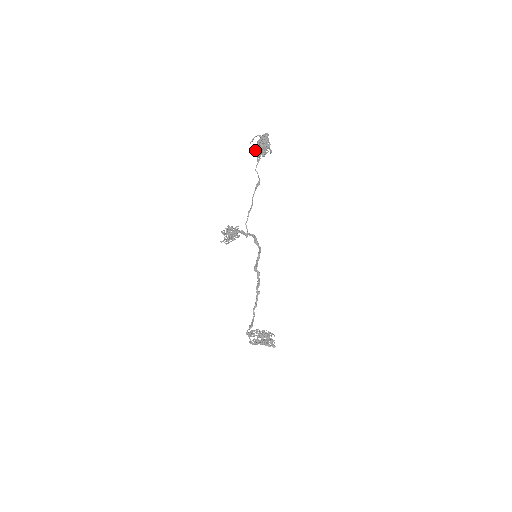
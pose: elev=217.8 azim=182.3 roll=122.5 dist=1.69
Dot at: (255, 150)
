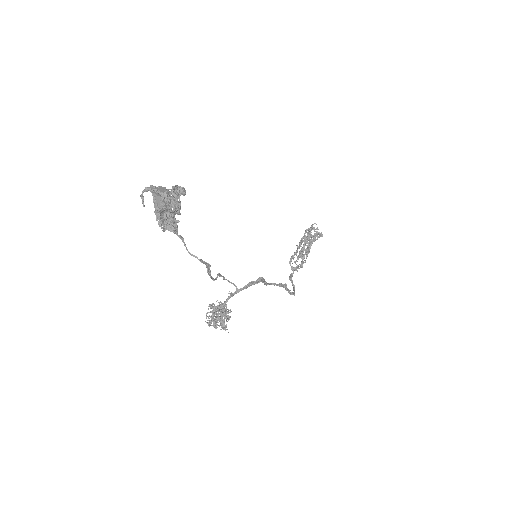
Dot at: (163, 227)
